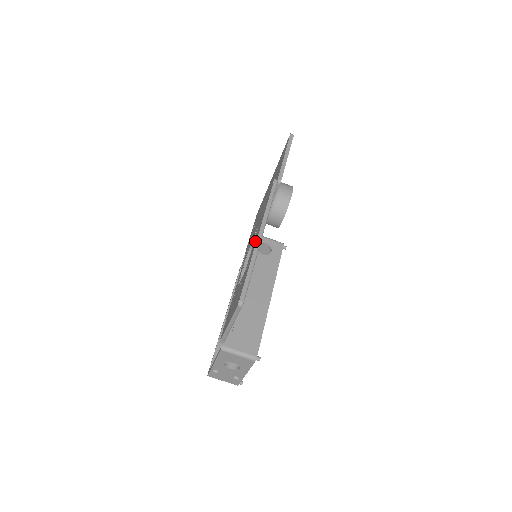
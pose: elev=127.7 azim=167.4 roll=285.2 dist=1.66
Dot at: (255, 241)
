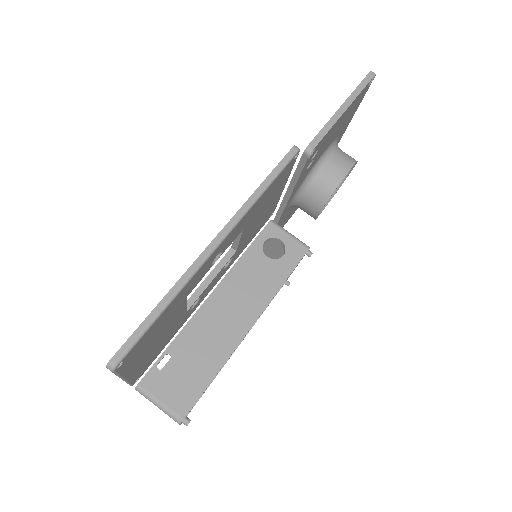
Dot at: occluded
